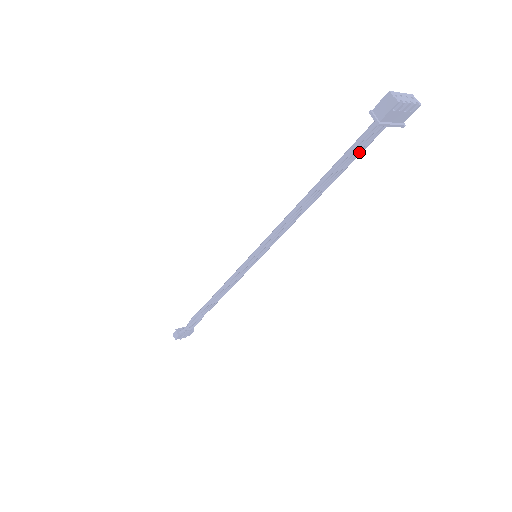
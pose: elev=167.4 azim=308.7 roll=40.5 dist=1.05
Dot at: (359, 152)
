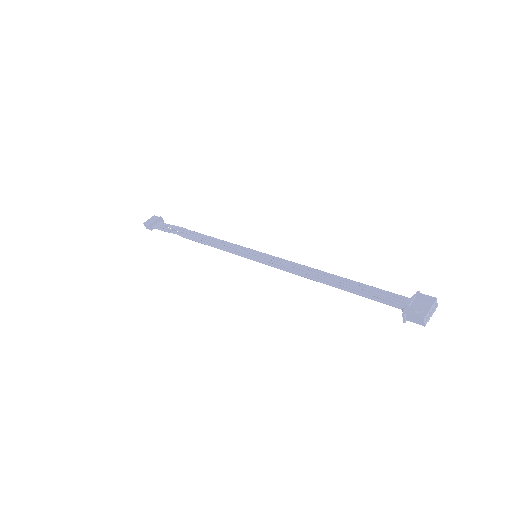
Dot at: (379, 292)
